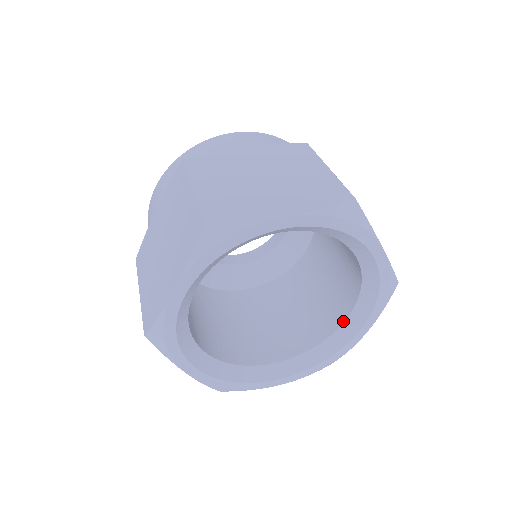
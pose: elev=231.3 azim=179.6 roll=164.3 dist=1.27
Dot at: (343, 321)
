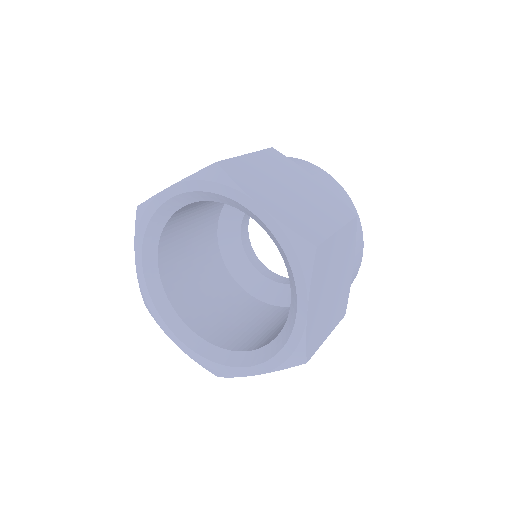
Dot at: (291, 302)
